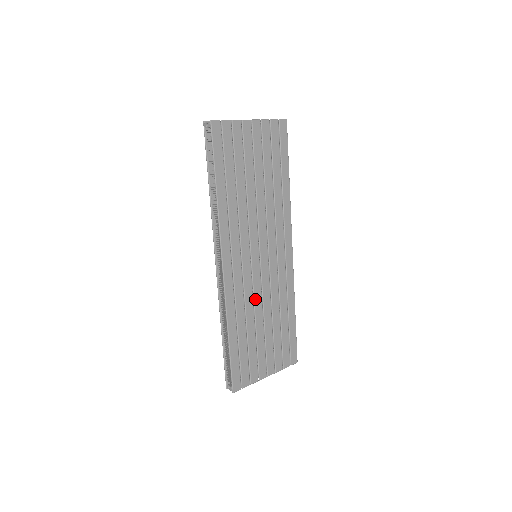
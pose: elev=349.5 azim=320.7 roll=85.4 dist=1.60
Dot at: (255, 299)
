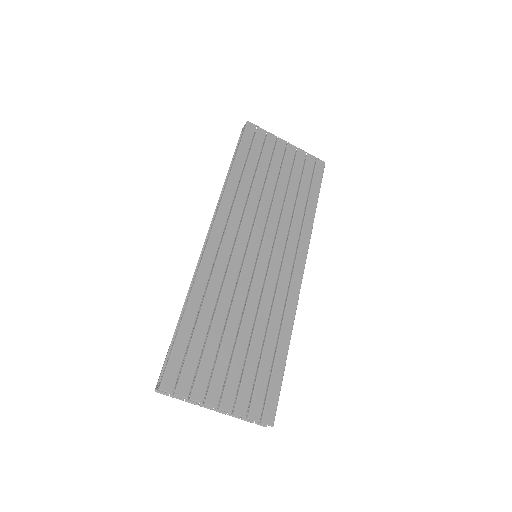
Dot at: (237, 292)
